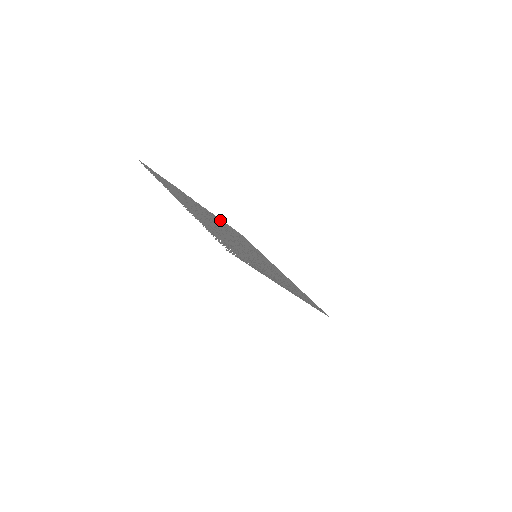
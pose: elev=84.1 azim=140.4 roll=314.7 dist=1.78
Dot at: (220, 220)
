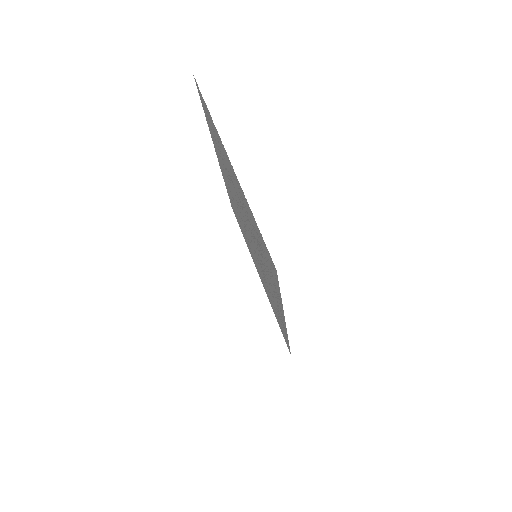
Dot at: (227, 187)
